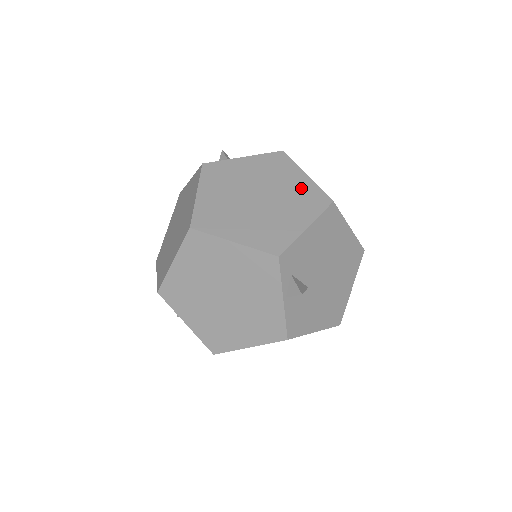
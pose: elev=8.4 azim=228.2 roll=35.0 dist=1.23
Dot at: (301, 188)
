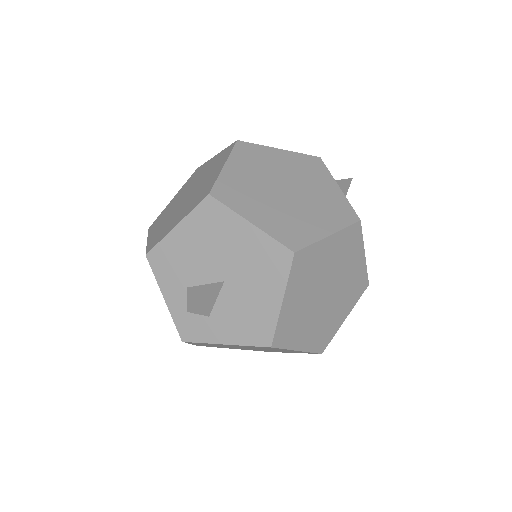
Dot at: occluded
